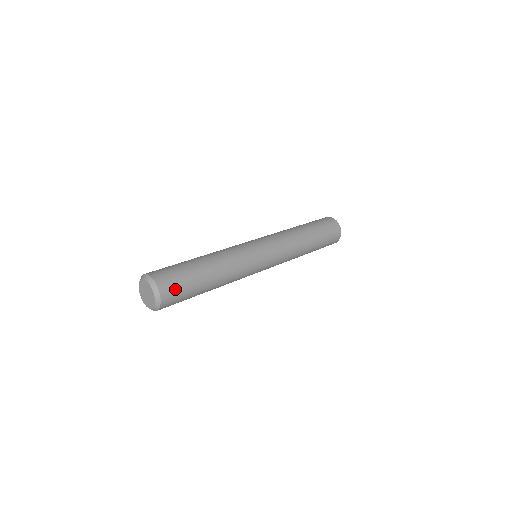
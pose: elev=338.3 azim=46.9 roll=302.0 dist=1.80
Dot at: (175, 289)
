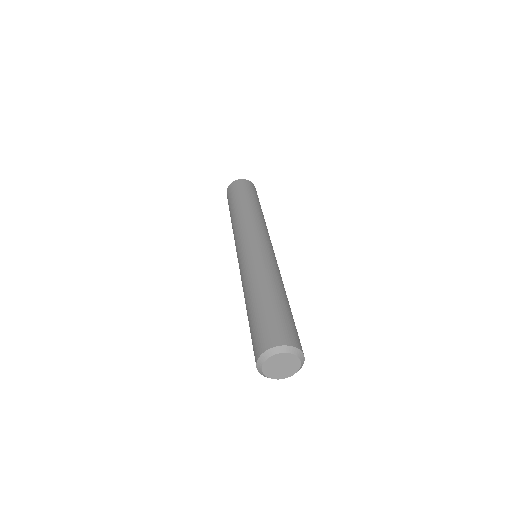
Dot at: (295, 334)
